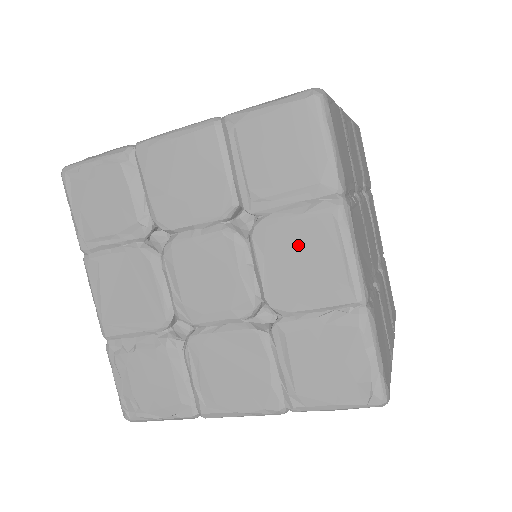
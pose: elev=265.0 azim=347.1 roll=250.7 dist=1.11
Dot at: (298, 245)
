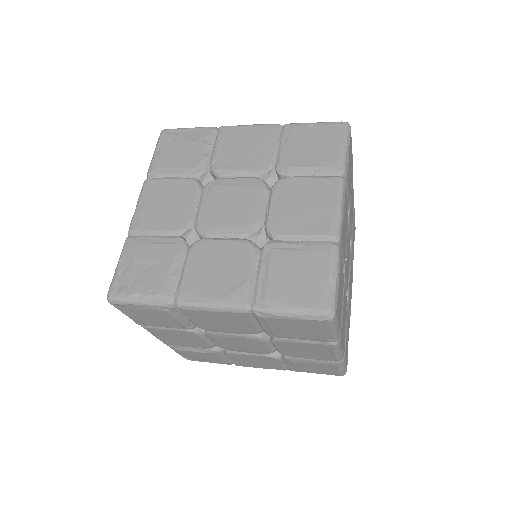
Dot at: (304, 348)
